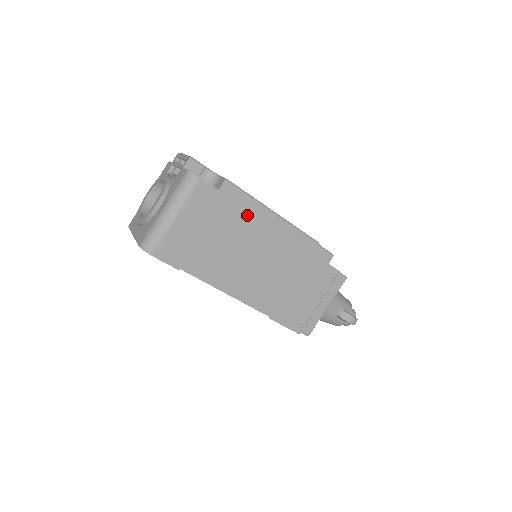
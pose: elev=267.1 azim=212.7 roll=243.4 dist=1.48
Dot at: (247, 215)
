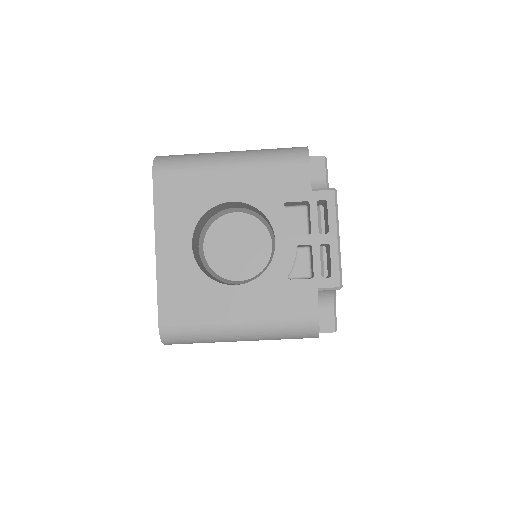
Dot at: occluded
